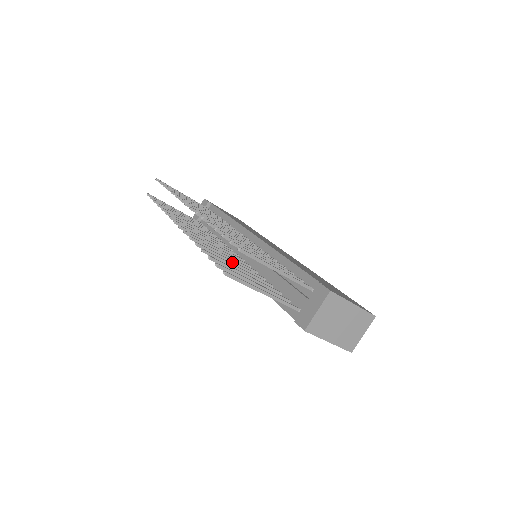
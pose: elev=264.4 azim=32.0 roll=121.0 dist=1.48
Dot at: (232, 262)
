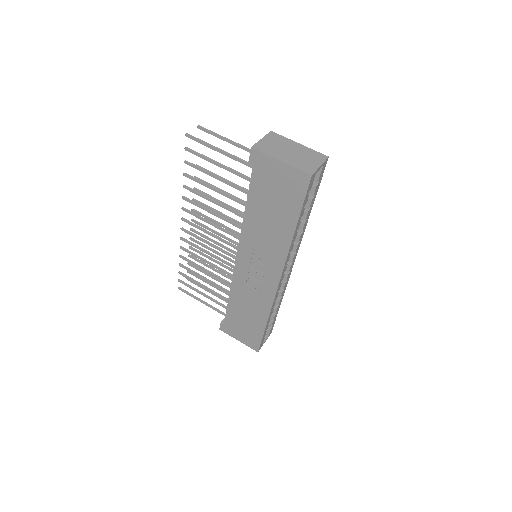
Dot at: (214, 201)
